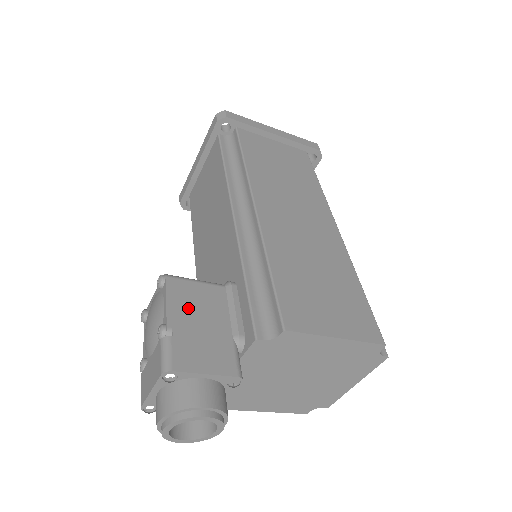
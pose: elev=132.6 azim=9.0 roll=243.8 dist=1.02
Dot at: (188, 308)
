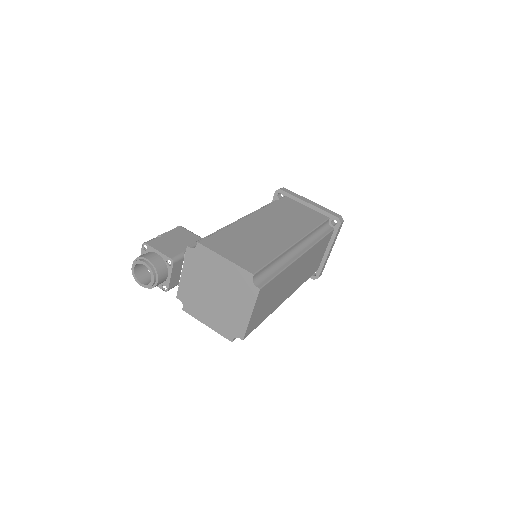
Dot at: (177, 236)
